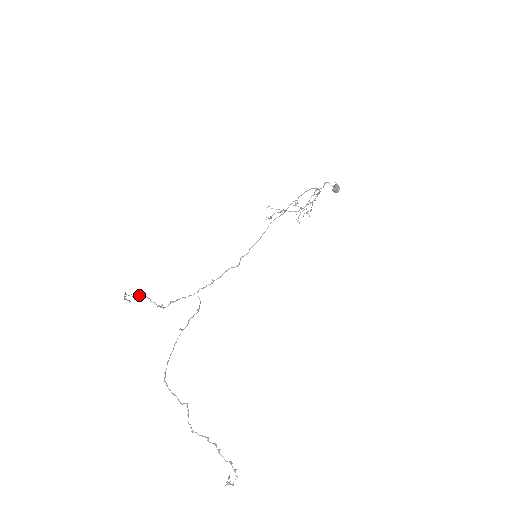
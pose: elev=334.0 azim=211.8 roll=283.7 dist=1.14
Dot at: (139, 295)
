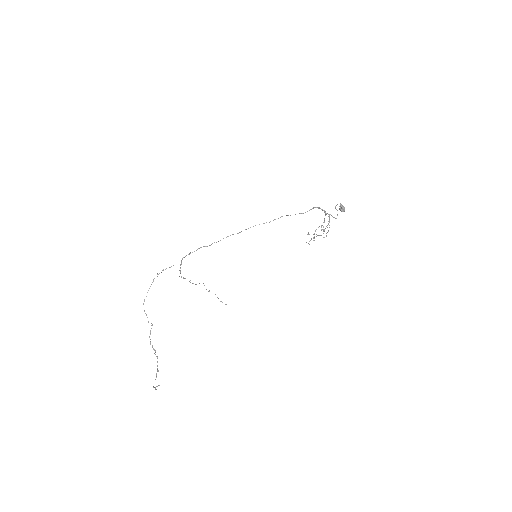
Dot at: occluded
